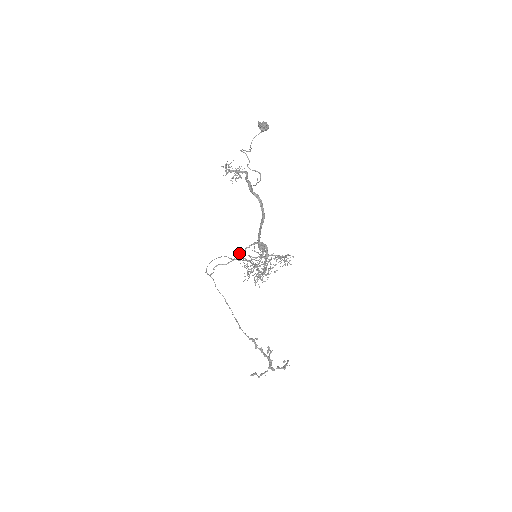
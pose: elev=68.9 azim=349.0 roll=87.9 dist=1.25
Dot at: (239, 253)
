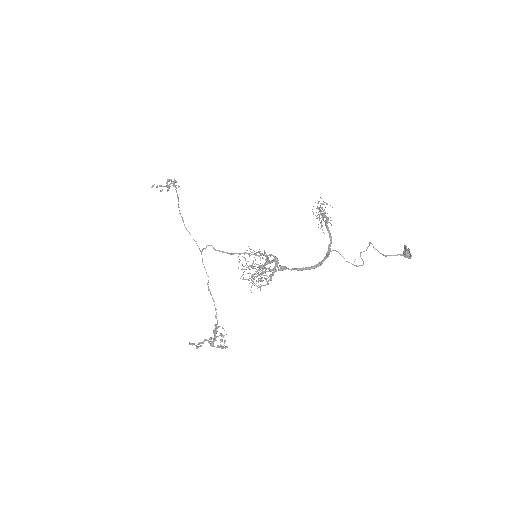
Dot at: occluded
